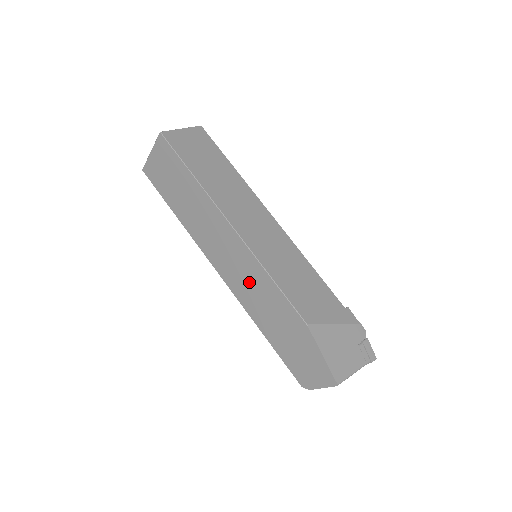
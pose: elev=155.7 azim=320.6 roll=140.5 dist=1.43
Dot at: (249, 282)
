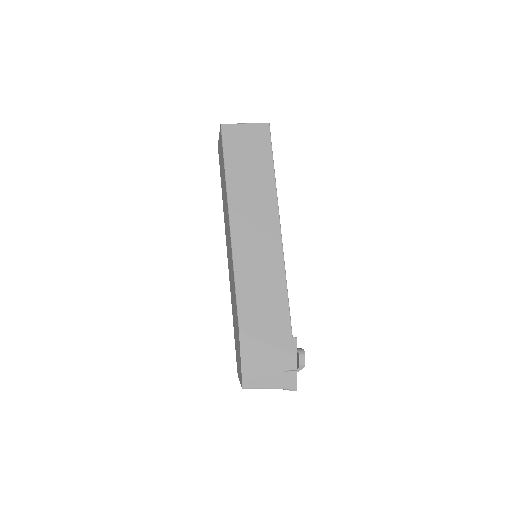
Dot at: (231, 275)
